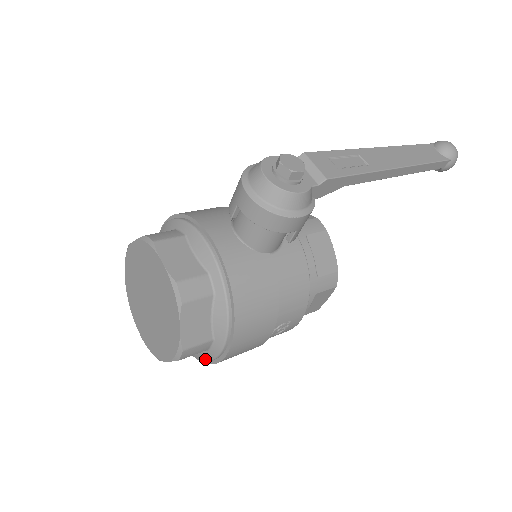
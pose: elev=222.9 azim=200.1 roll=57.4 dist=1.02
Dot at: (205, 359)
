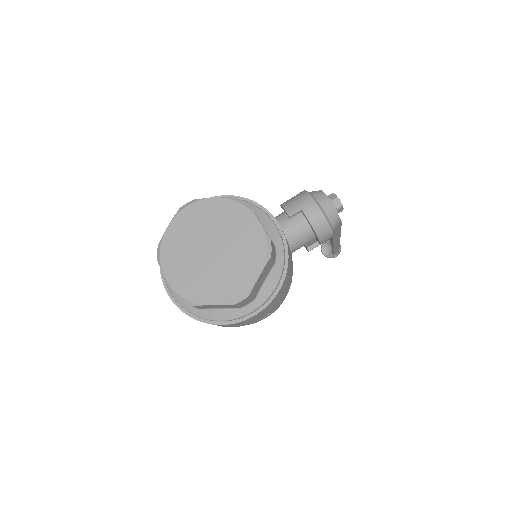
Dot at: (223, 318)
